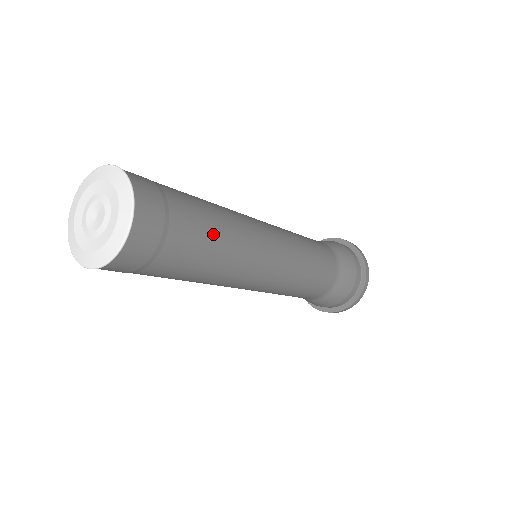
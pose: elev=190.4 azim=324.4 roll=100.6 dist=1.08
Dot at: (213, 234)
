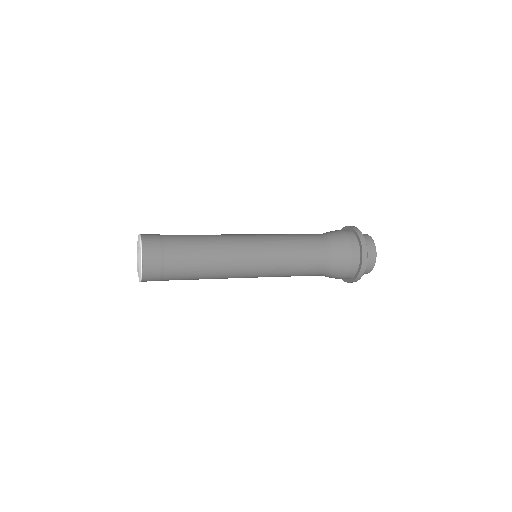
Dot at: (195, 269)
